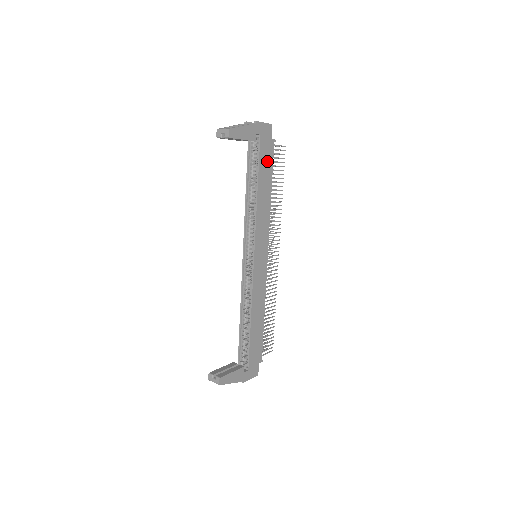
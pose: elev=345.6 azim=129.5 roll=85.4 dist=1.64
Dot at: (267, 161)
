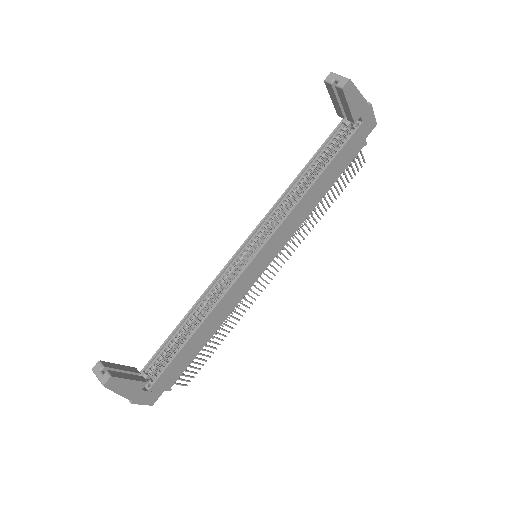
Dot at: (346, 158)
